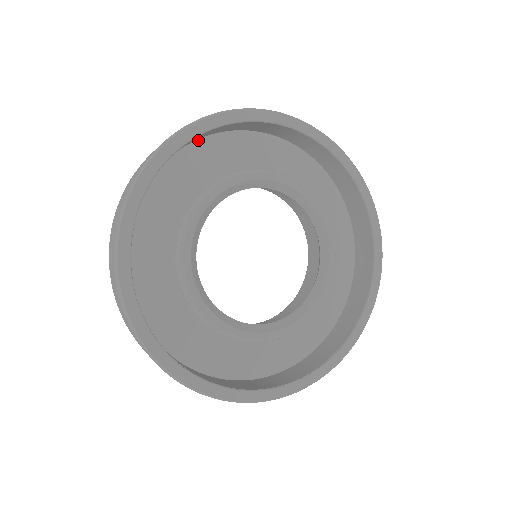
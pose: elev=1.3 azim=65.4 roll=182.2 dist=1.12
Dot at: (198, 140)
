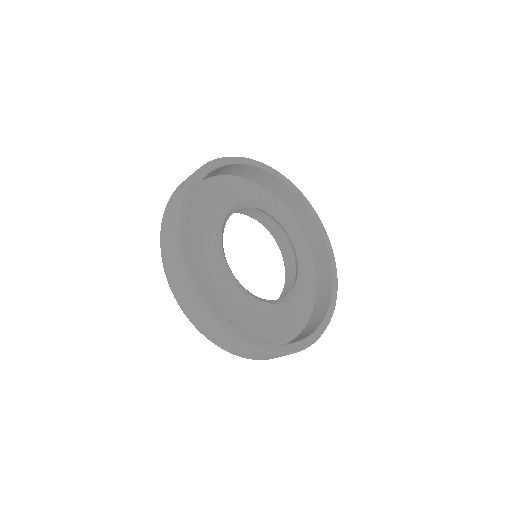
Dot at: (220, 176)
